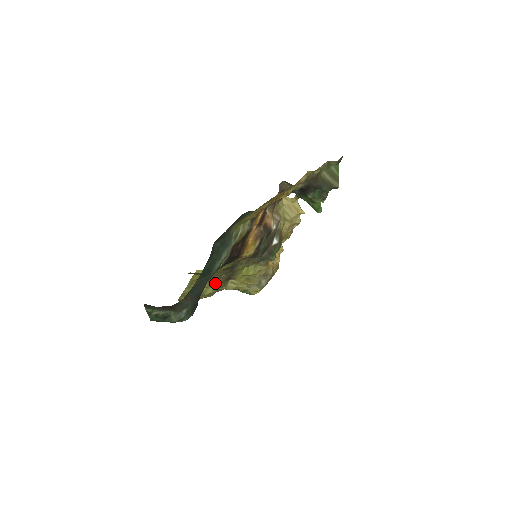
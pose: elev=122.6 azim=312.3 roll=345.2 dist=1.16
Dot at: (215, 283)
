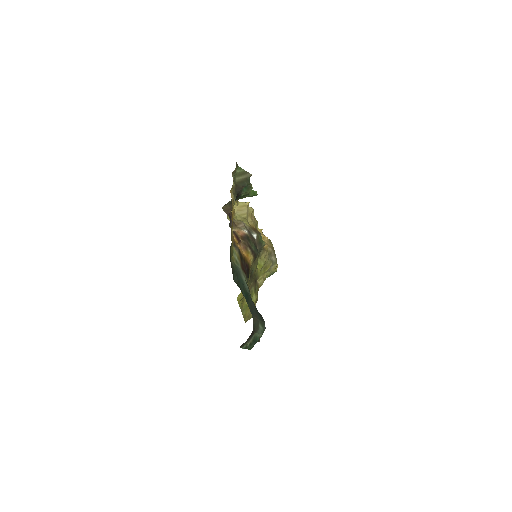
Dot at: (252, 292)
